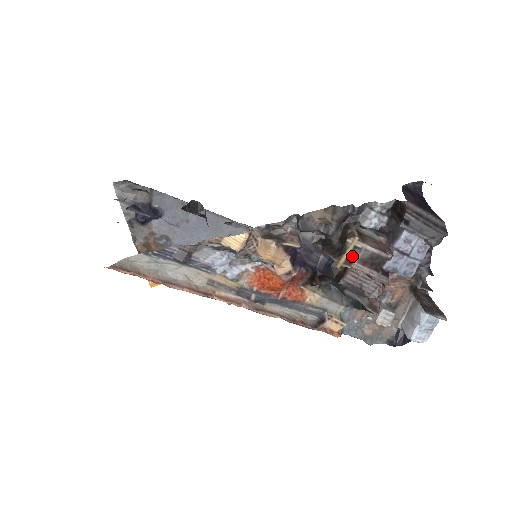
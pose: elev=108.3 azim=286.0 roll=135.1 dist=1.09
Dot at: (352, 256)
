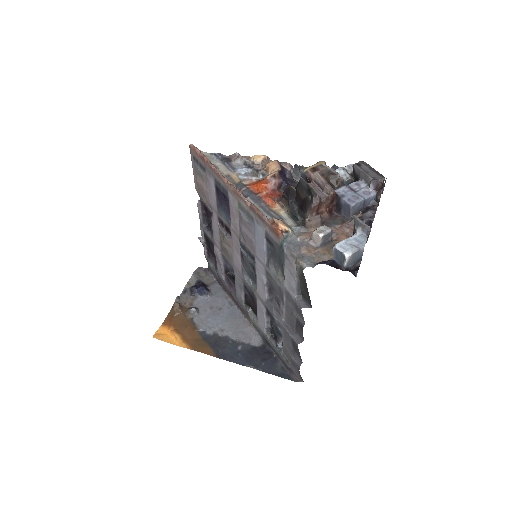
Dot at: (317, 168)
